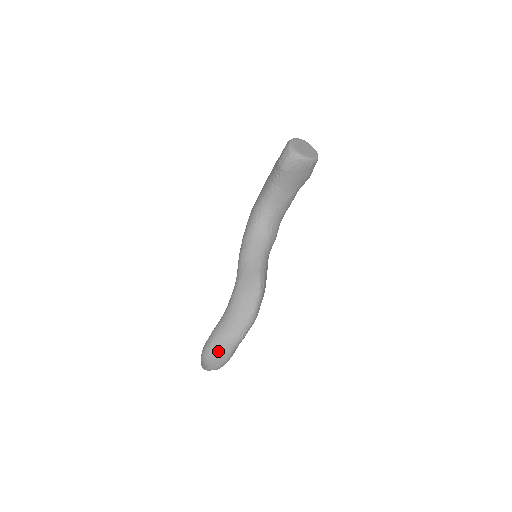
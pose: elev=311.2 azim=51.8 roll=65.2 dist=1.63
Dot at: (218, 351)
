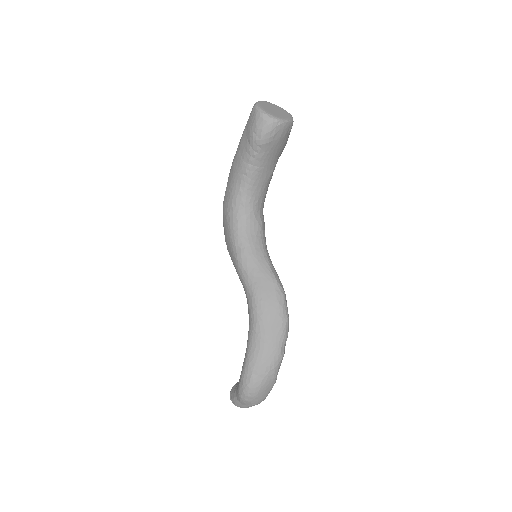
Dot at: (263, 382)
